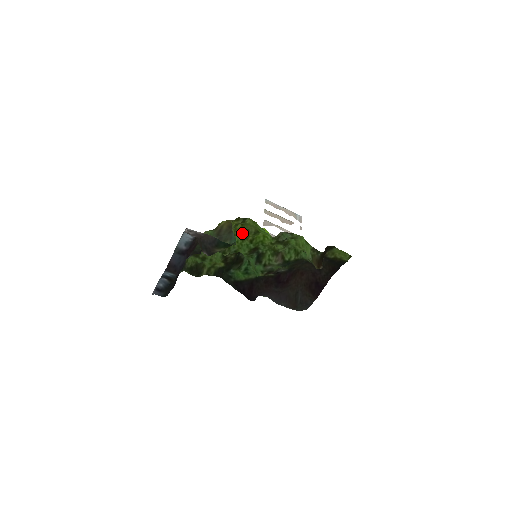
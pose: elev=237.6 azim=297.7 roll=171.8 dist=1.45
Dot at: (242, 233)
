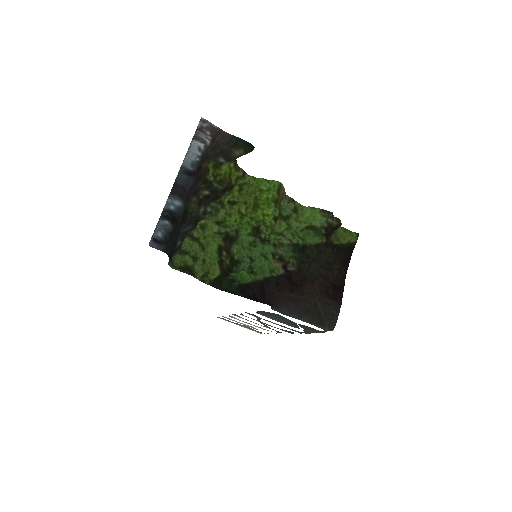
Dot at: (238, 213)
